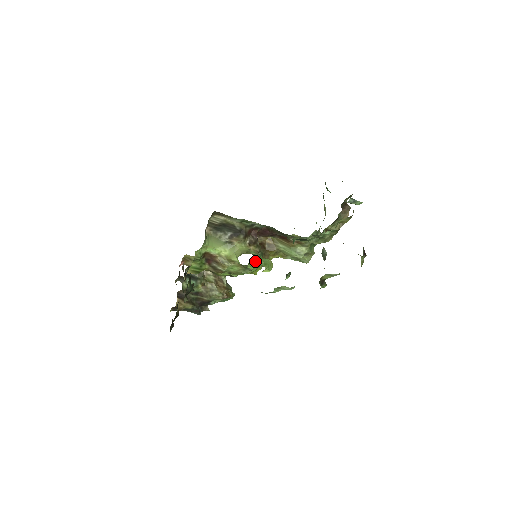
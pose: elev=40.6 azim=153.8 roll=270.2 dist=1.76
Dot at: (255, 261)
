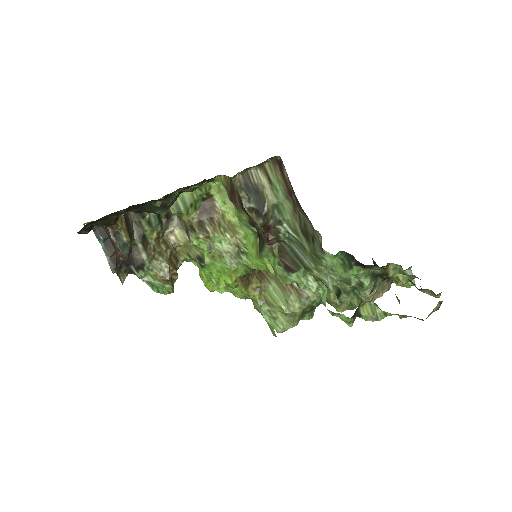
Dot at: occluded
